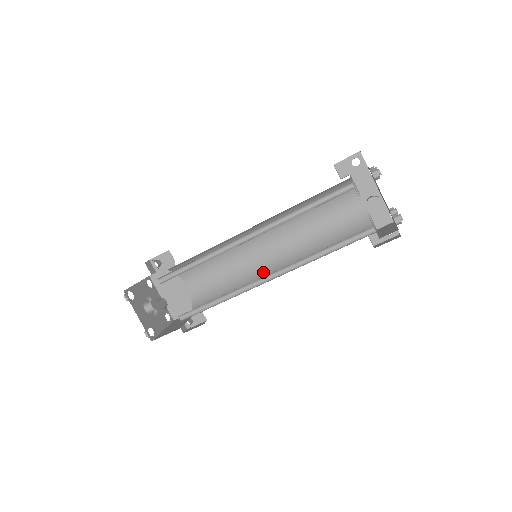
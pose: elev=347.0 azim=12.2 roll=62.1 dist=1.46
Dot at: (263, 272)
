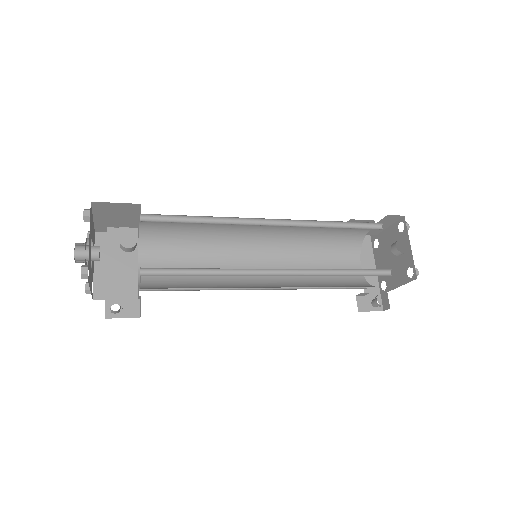
Dot at: (246, 284)
